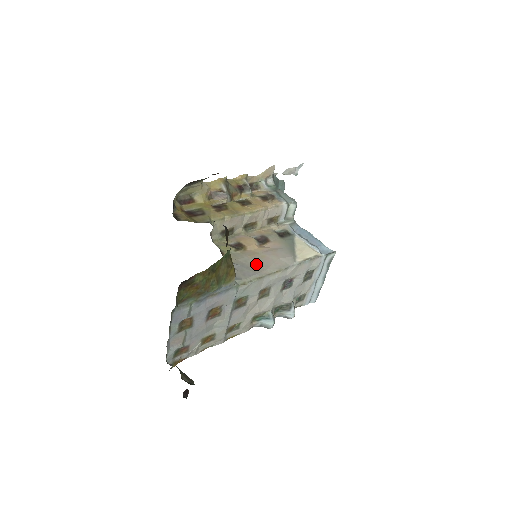
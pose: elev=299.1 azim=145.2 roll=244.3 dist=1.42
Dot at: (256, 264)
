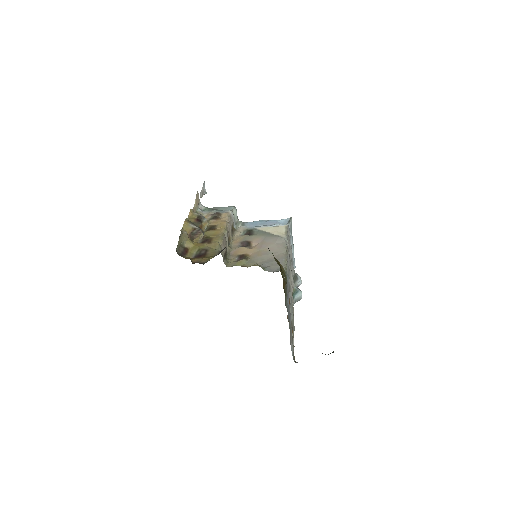
Dot at: (271, 256)
